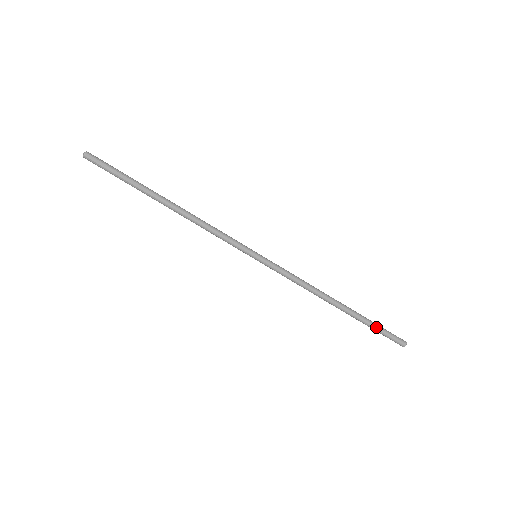
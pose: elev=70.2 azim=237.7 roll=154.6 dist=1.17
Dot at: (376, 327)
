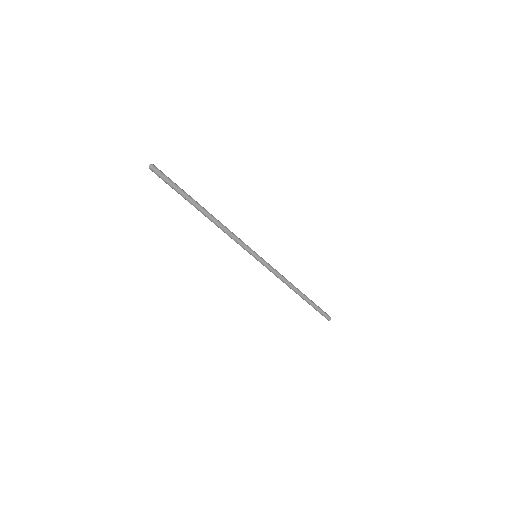
Dot at: (315, 309)
